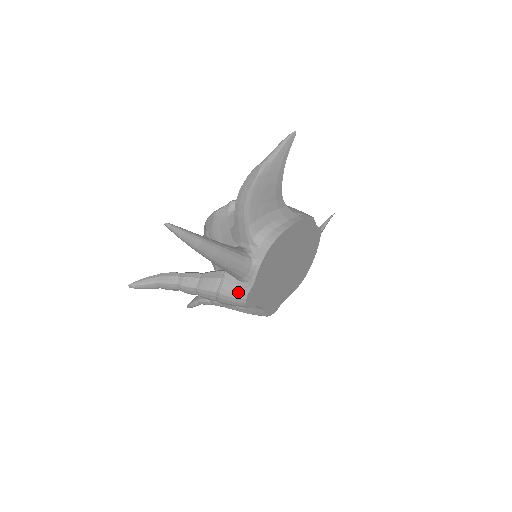
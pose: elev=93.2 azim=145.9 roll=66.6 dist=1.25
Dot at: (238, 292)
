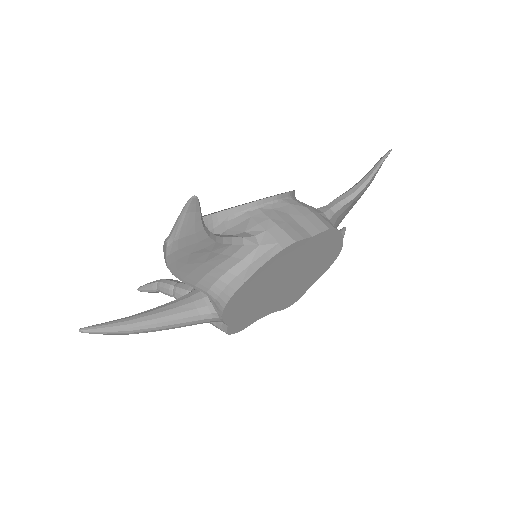
Dot at: (219, 327)
